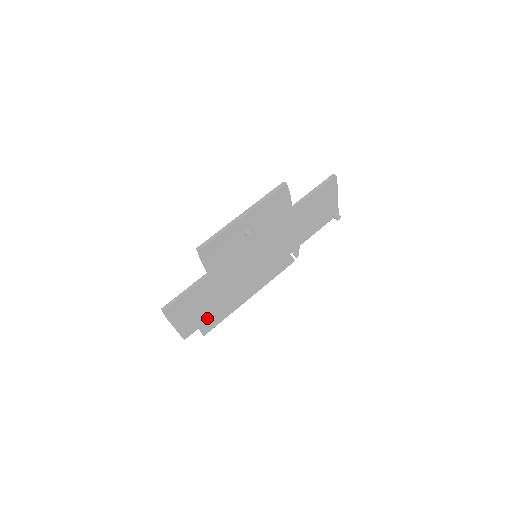
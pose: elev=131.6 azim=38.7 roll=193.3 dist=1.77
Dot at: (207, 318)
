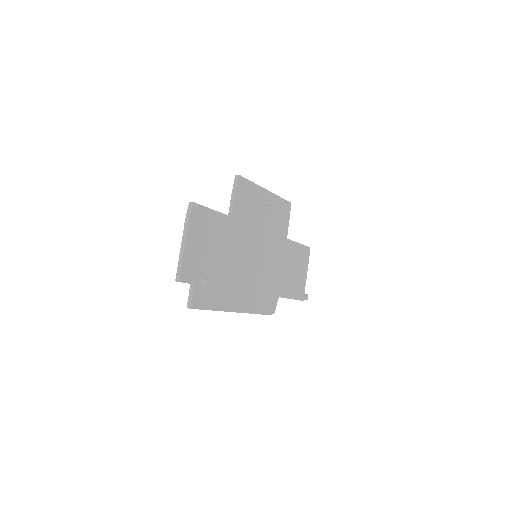
Dot at: occluded
